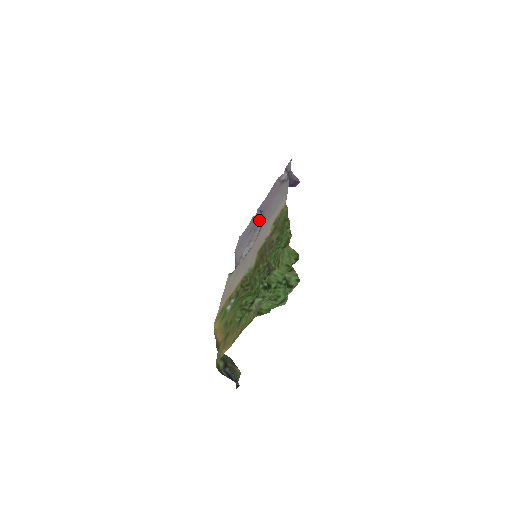
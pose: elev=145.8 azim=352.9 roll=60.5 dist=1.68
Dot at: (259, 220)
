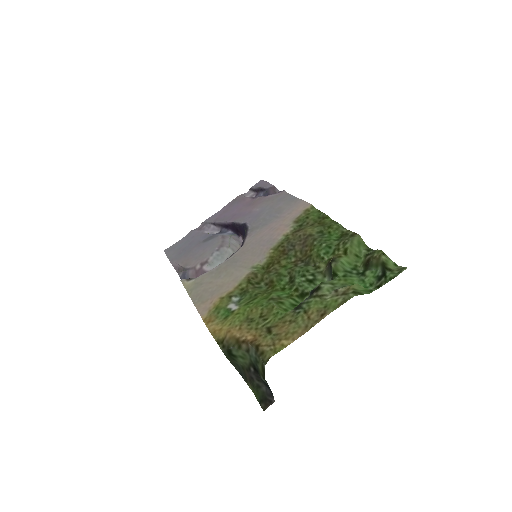
Dot at: (212, 232)
